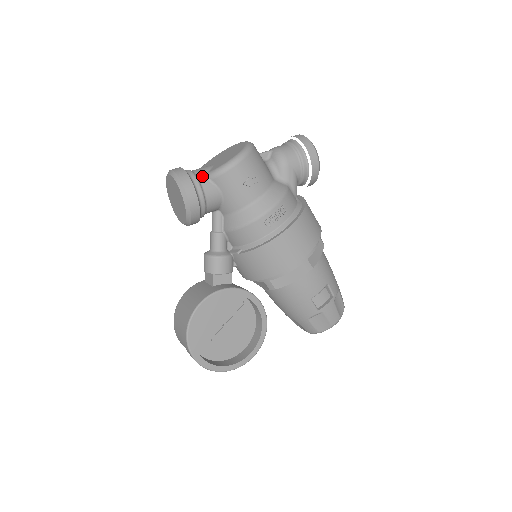
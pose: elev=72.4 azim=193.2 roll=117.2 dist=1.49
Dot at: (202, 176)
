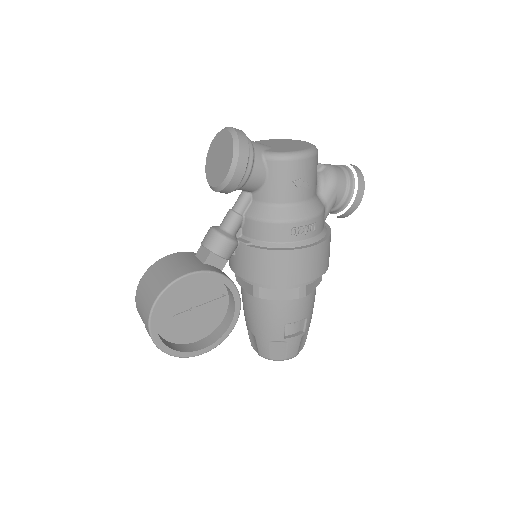
Dot at: (258, 151)
